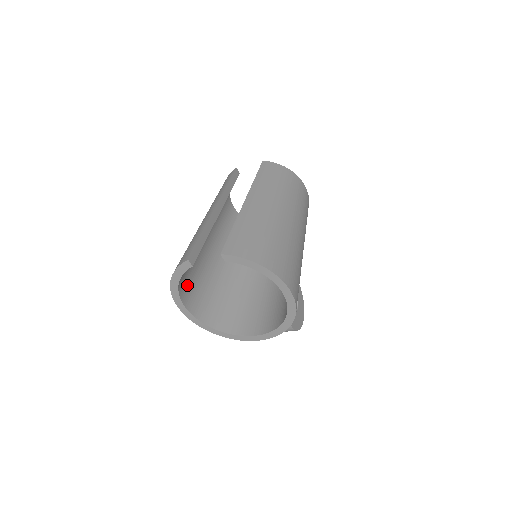
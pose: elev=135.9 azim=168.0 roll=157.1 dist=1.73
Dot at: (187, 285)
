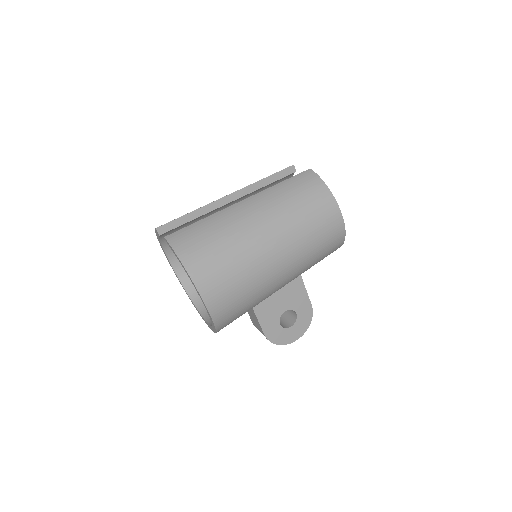
Dot at: occluded
